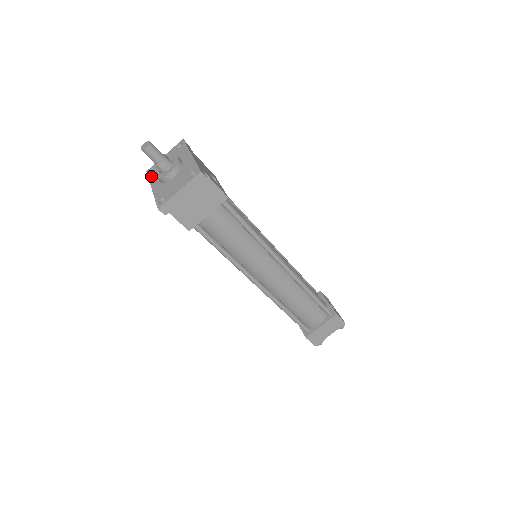
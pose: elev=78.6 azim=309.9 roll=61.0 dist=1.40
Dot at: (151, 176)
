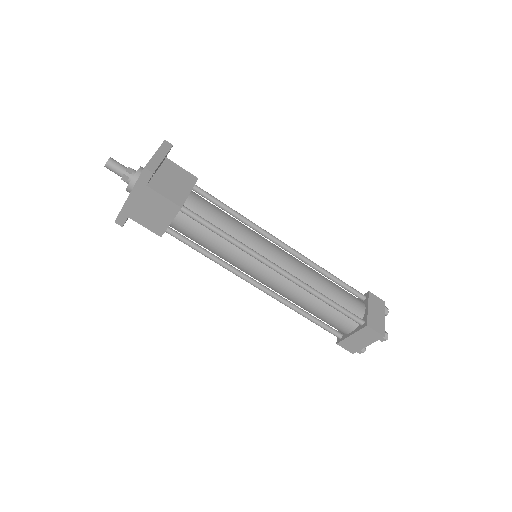
Dot at: (121, 209)
